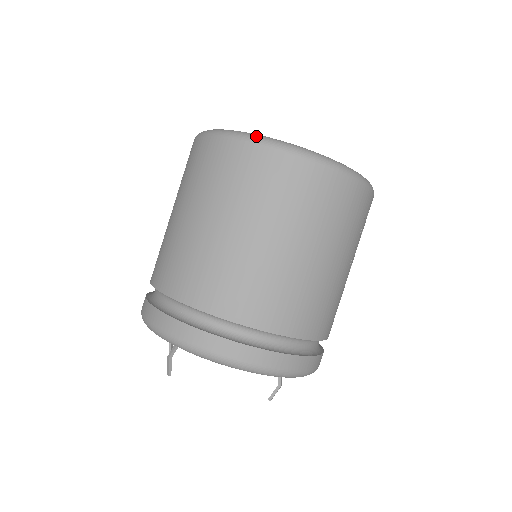
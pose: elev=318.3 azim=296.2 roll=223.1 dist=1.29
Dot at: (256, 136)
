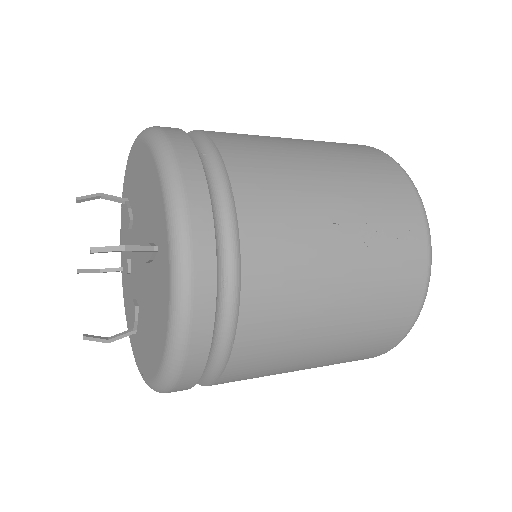
Dot at: occluded
